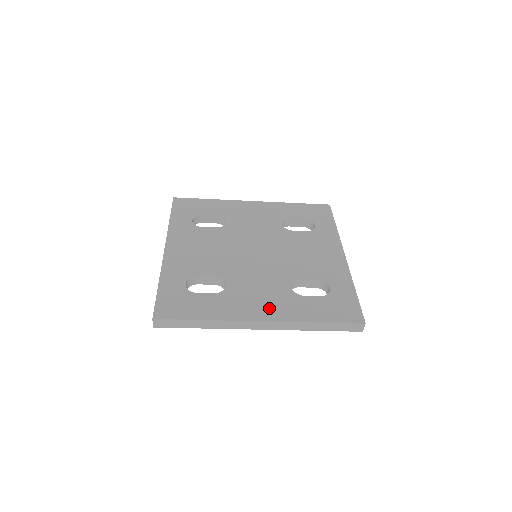
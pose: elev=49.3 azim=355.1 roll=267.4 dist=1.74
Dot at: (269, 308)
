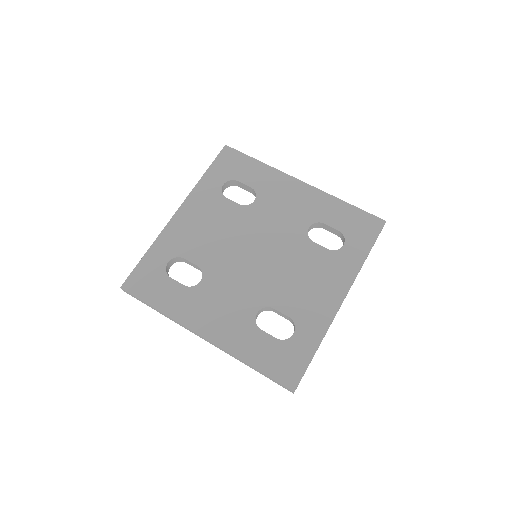
Dot at: (219, 326)
